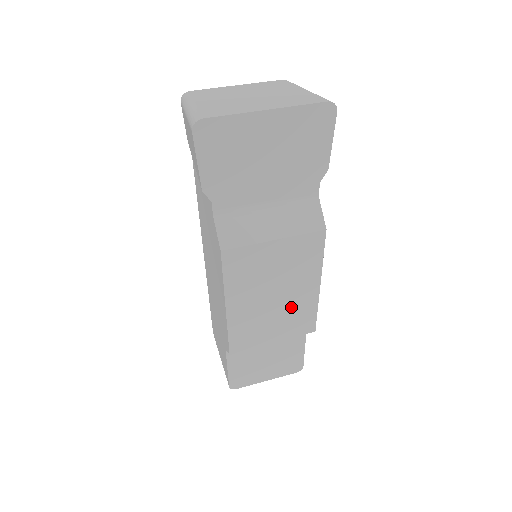
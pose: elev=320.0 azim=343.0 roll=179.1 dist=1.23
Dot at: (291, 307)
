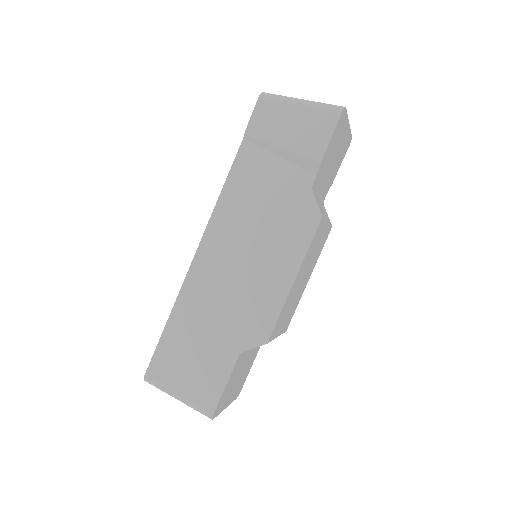
Dot at: (297, 297)
